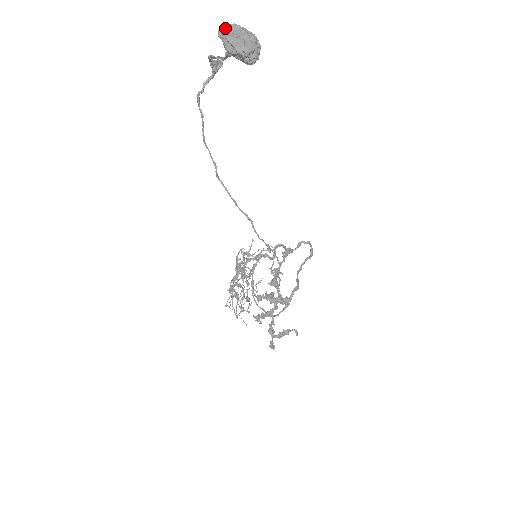
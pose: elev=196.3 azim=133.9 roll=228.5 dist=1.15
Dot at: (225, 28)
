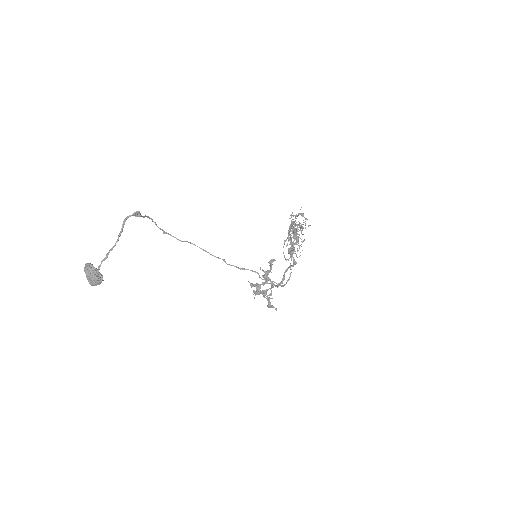
Dot at: (84, 270)
